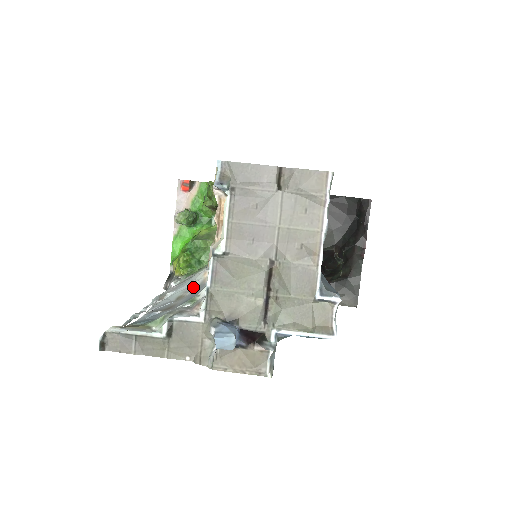
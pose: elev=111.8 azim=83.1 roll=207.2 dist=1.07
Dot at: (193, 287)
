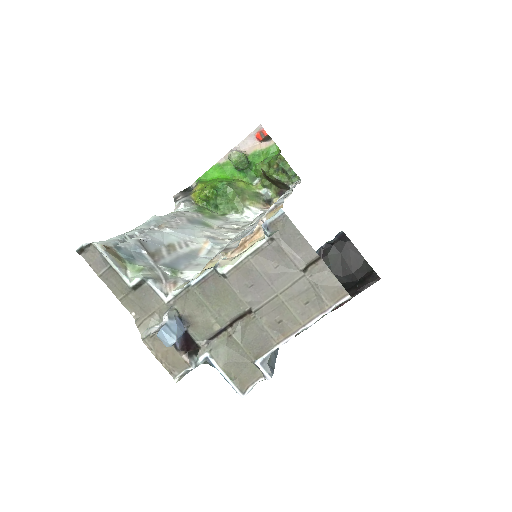
Dot at: (188, 247)
